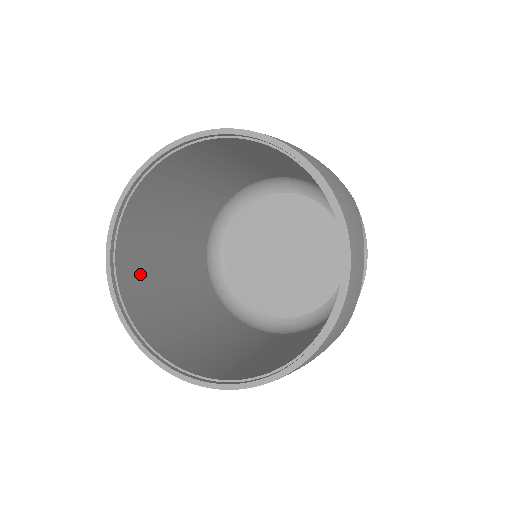
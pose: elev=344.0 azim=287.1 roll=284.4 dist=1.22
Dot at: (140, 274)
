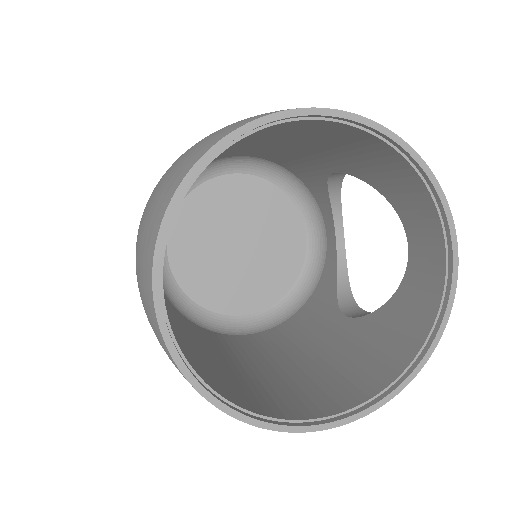
Dot at: occluded
